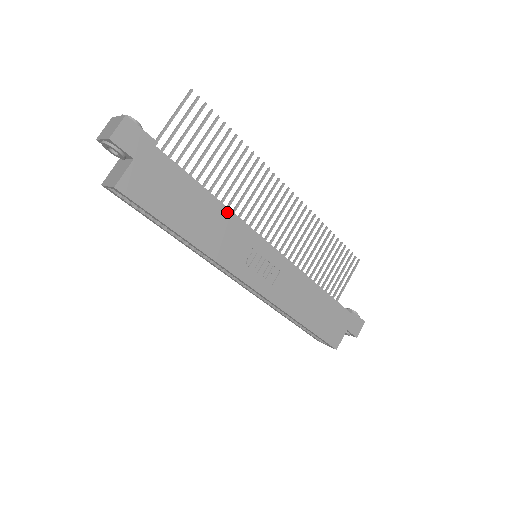
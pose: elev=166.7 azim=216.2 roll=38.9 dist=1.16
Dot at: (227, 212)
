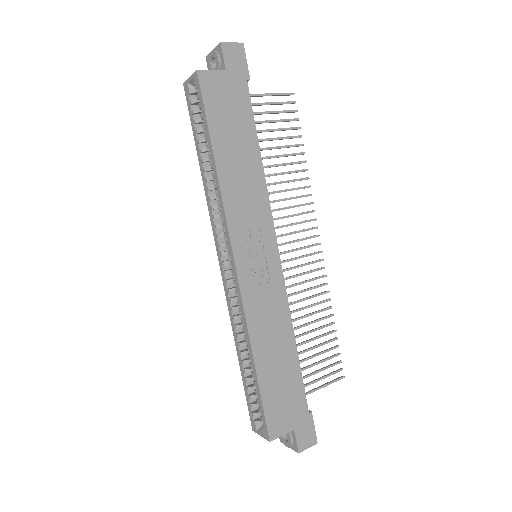
Dot at: (262, 180)
